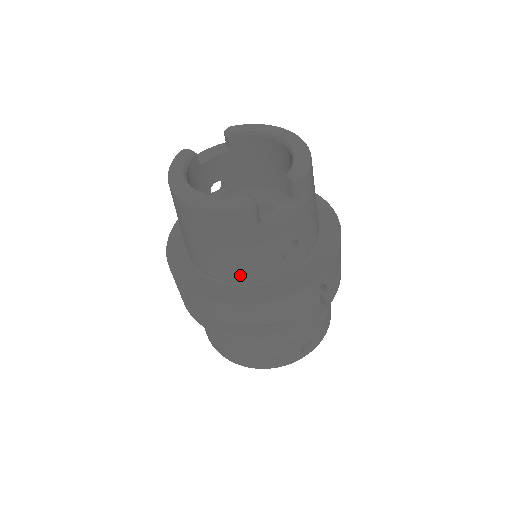
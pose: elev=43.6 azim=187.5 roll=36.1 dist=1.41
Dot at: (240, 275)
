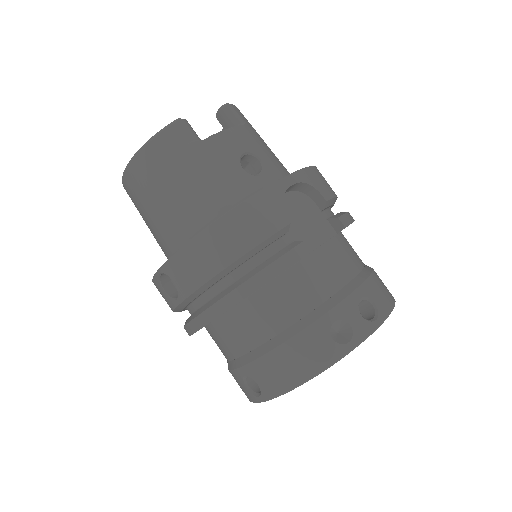
Dot at: (210, 208)
